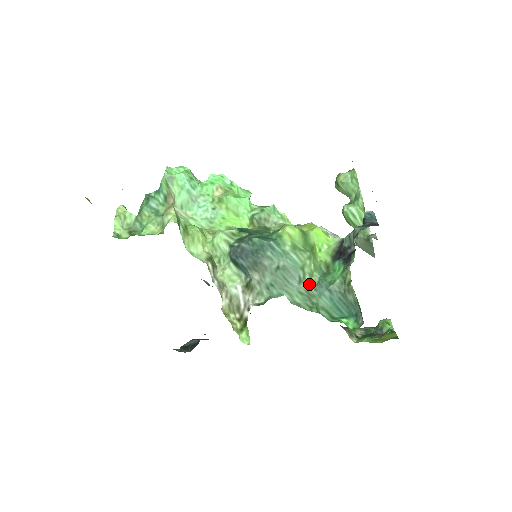
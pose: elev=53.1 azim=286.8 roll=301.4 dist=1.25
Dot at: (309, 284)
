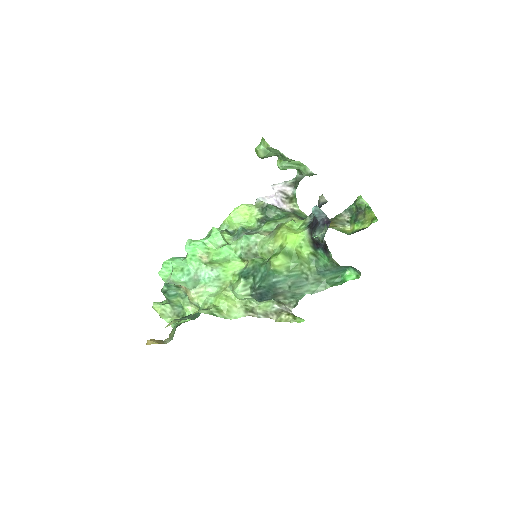
Dot at: (312, 275)
